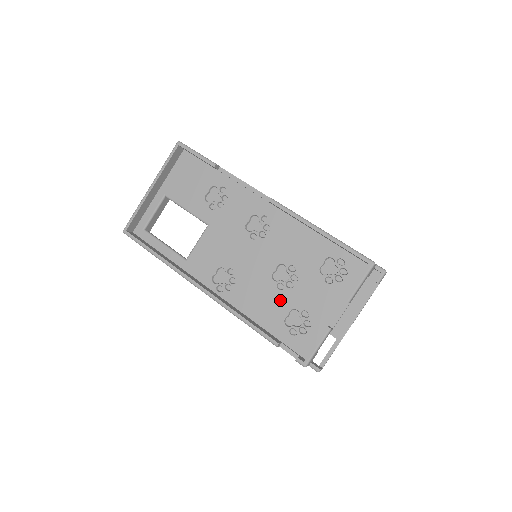
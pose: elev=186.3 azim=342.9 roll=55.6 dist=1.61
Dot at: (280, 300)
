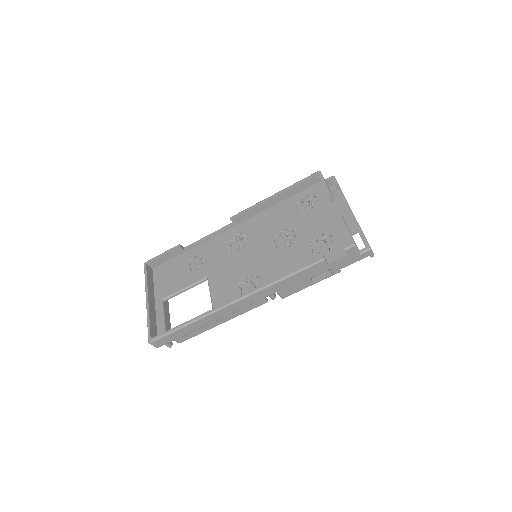
Dot at: (297, 249)
